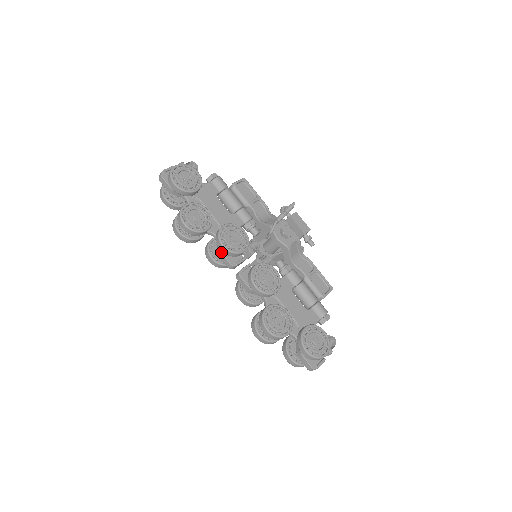
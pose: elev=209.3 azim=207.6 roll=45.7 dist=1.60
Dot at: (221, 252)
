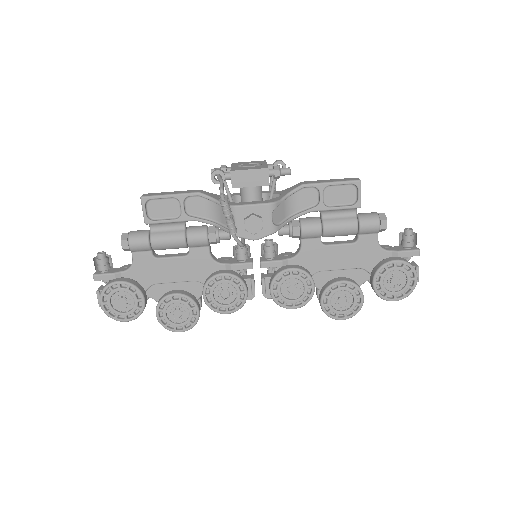
Dot at: occluded
